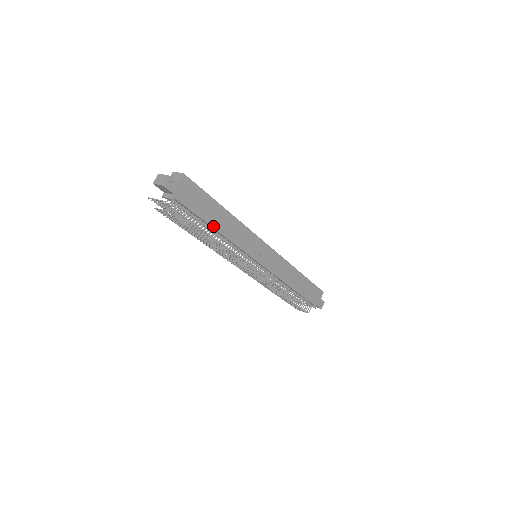
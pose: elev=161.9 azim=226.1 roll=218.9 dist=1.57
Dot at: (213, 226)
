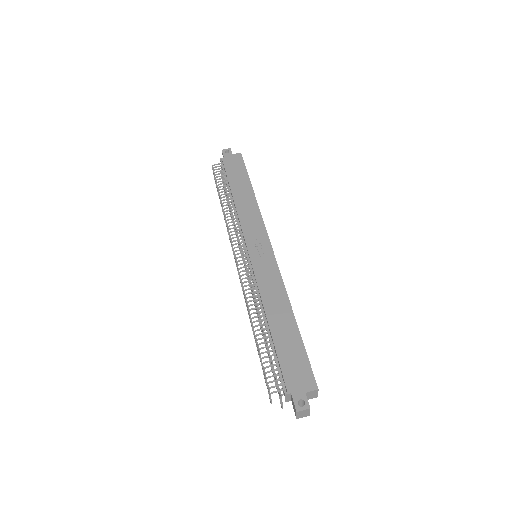
Dot at: (232, 191)
